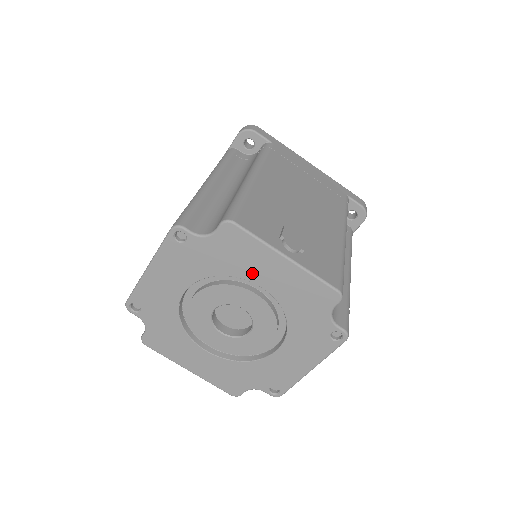
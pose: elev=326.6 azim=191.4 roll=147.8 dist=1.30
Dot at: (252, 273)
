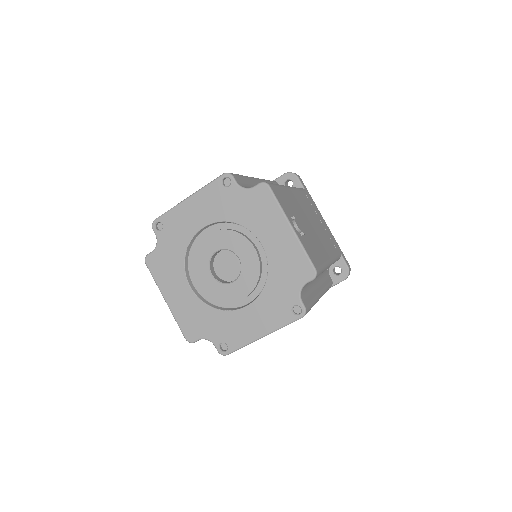
Dot at: (261, 230)
